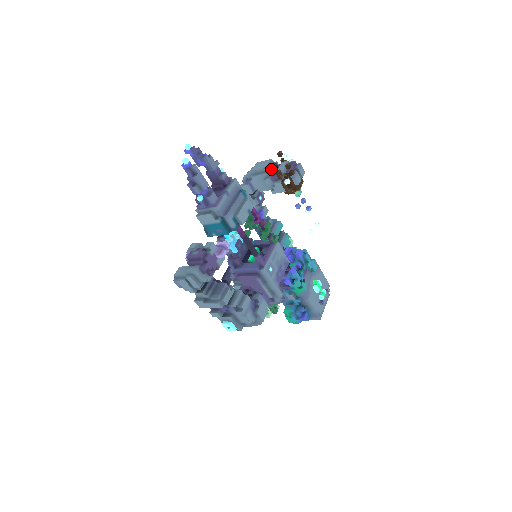
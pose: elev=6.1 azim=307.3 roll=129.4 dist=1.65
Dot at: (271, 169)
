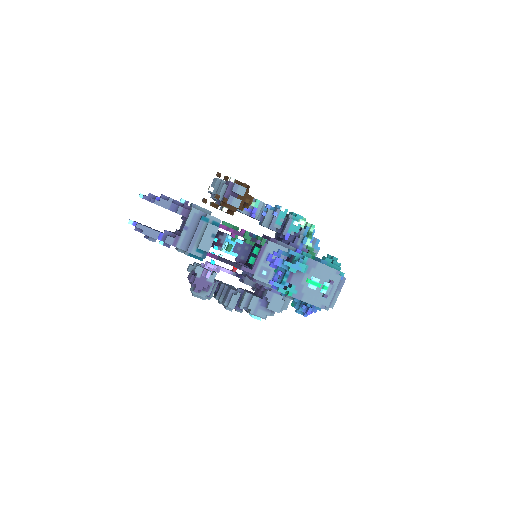
Dot at: (216, 192)
